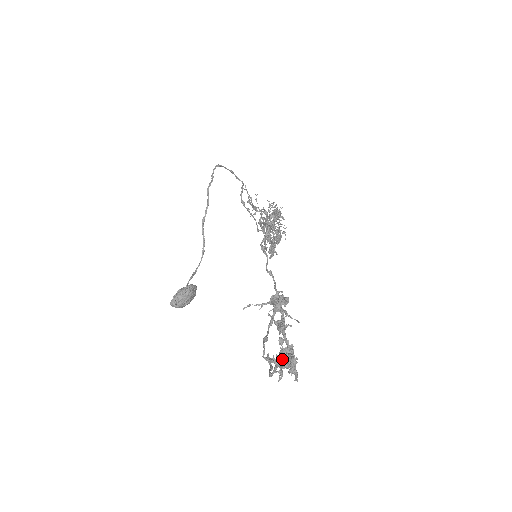
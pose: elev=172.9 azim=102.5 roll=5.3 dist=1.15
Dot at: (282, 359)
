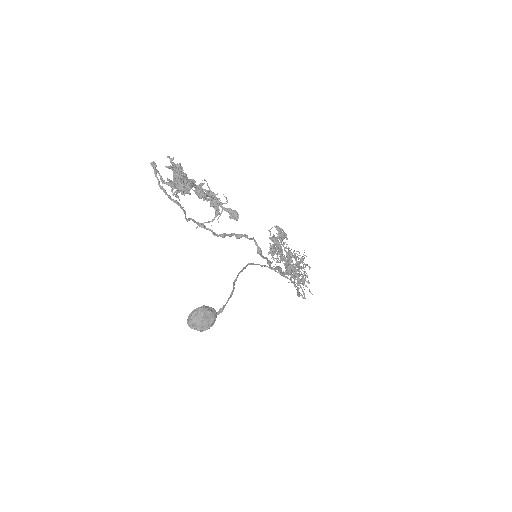
Dot at: (174, 177)
